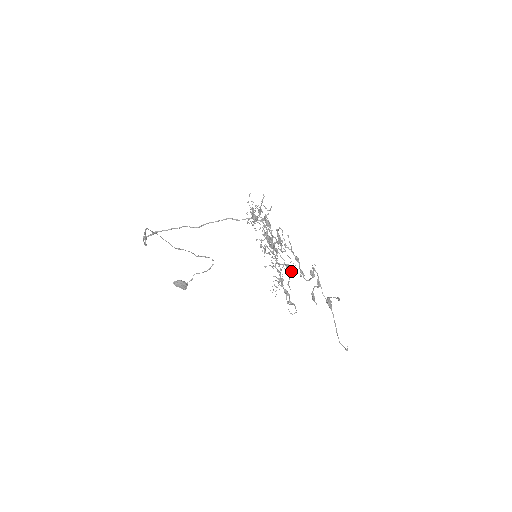
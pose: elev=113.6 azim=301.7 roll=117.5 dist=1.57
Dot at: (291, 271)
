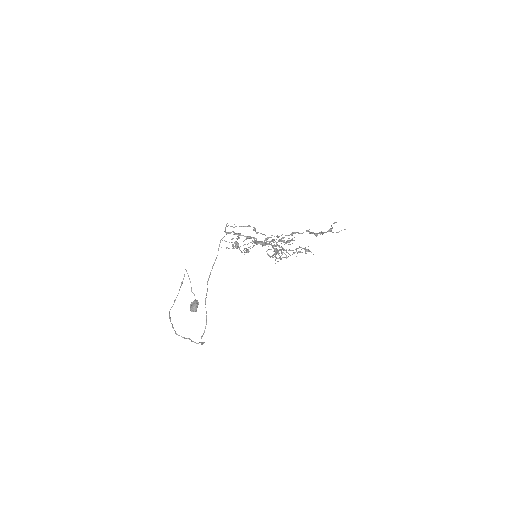
Dot at: occluded
